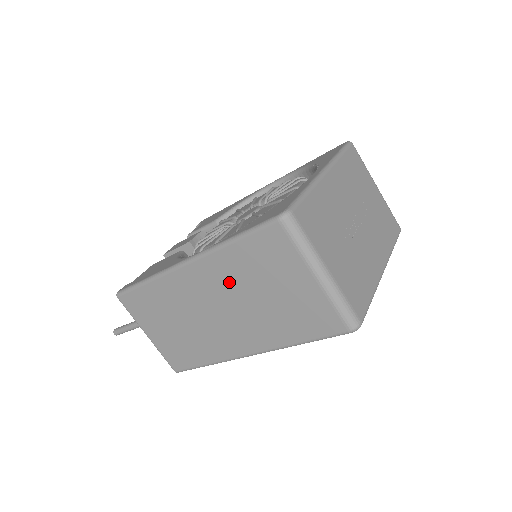
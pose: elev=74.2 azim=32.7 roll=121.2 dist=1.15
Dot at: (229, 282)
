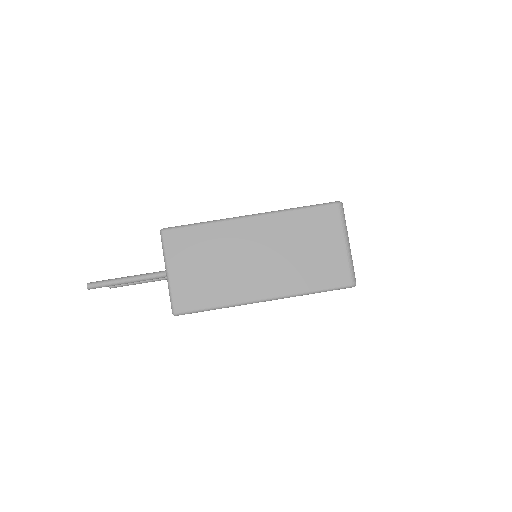
Dot at: (281, 236)
